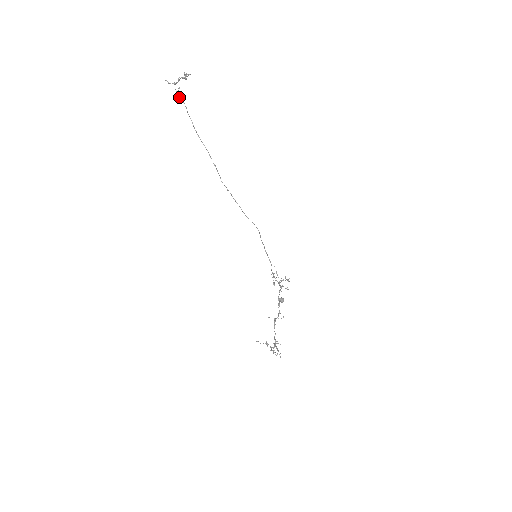
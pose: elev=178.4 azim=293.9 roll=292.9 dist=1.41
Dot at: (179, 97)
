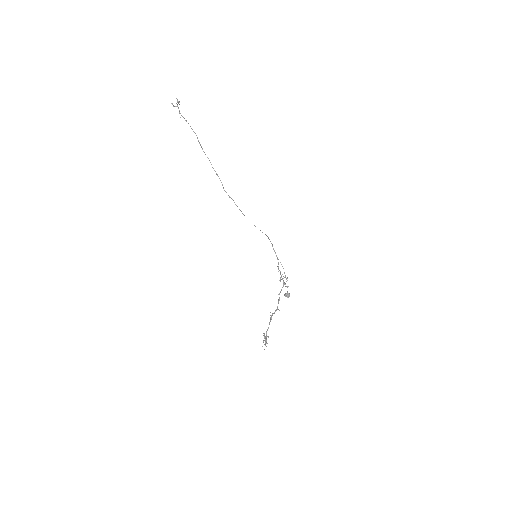
Dot at: occluded
